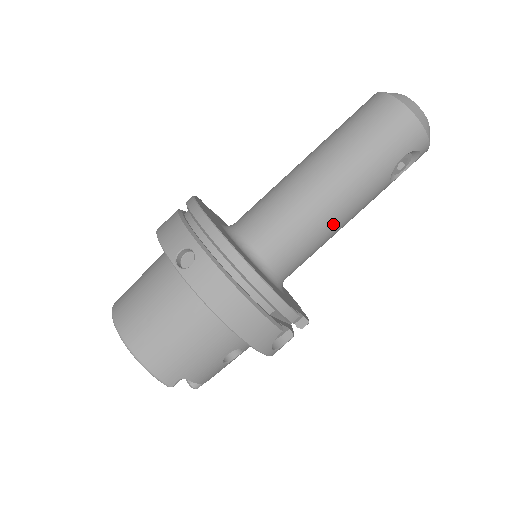
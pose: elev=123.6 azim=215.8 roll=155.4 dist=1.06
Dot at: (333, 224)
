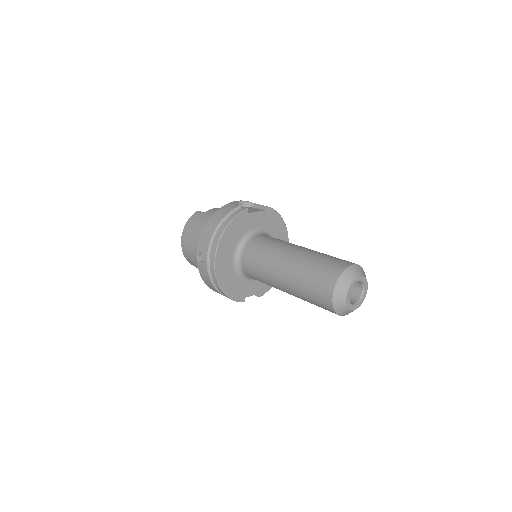
Dot at: occluded
